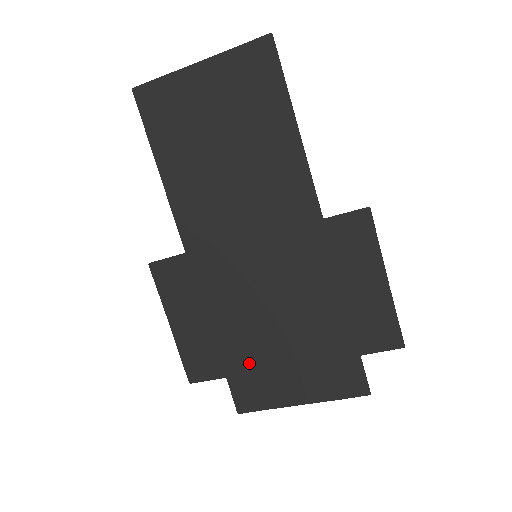
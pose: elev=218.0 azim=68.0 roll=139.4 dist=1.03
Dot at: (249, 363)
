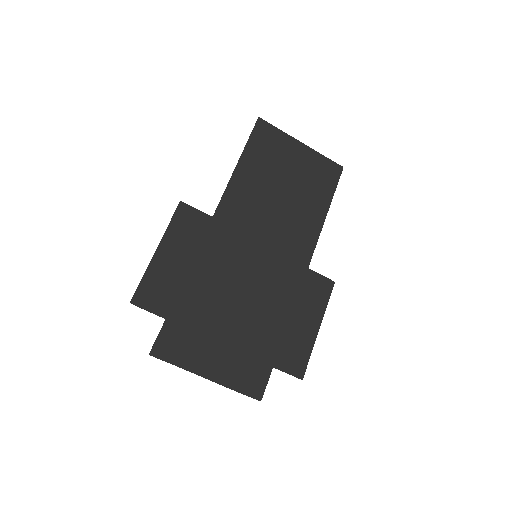
Dot at: (194, 320)
